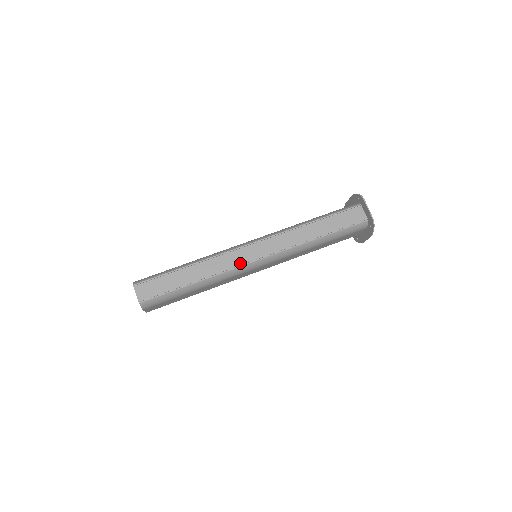
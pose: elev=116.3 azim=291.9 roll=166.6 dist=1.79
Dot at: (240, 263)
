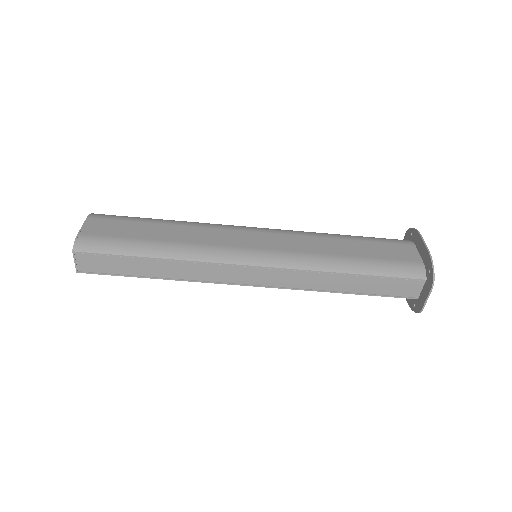
Dot at: (225, 280)
